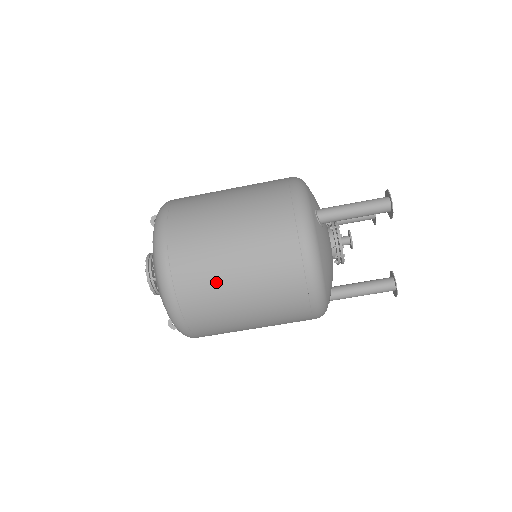
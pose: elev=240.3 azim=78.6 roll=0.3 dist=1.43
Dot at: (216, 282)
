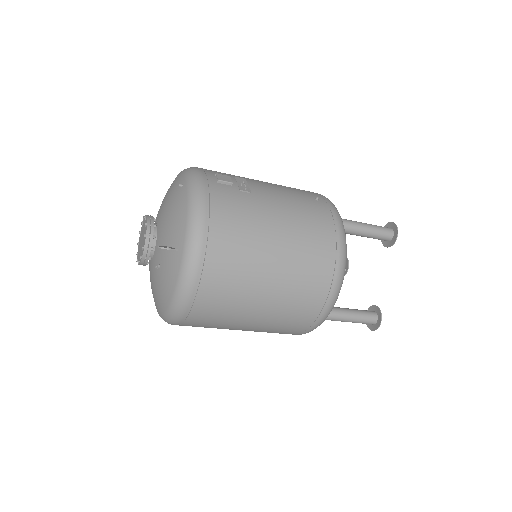
Dot at: occluded
